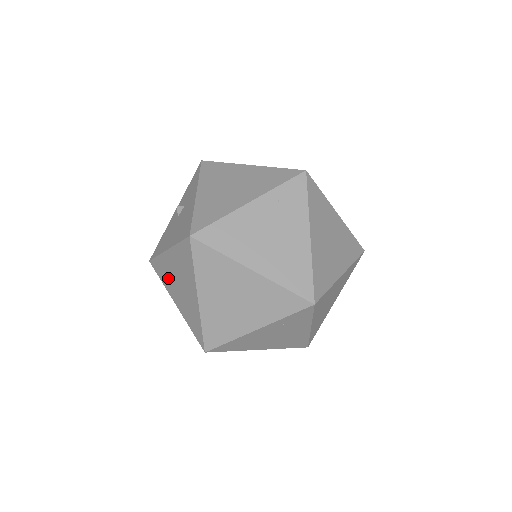
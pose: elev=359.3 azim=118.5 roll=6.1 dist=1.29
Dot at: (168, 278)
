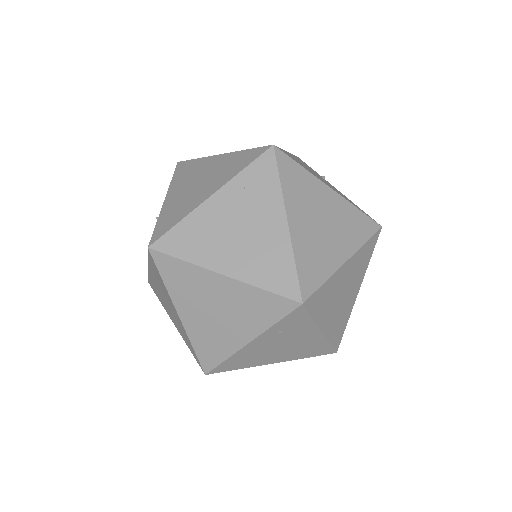
Dot at: (160, 297)
